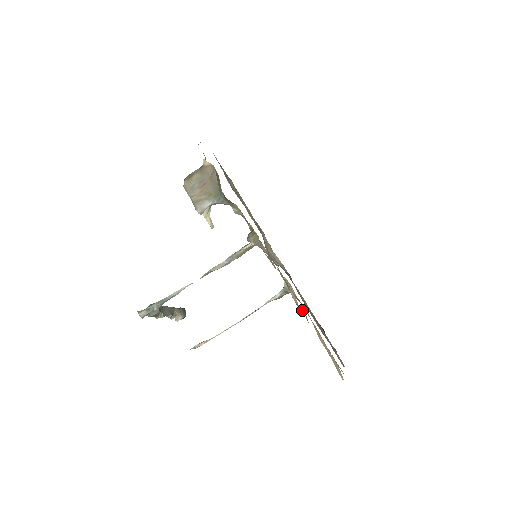
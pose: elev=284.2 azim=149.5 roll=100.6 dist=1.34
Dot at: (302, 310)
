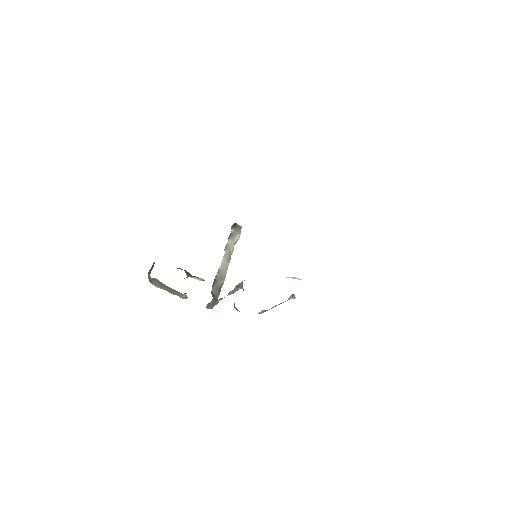
Dot at: occluded
